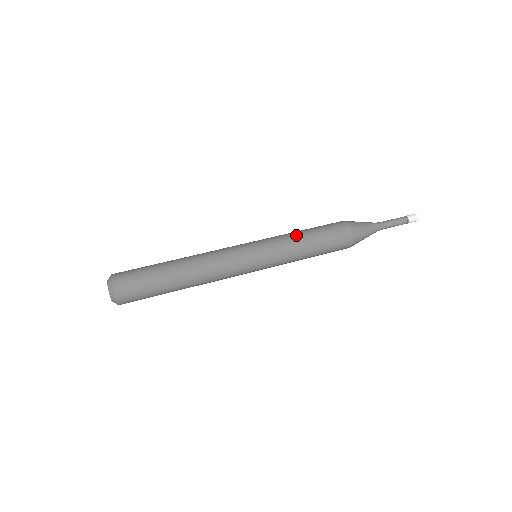
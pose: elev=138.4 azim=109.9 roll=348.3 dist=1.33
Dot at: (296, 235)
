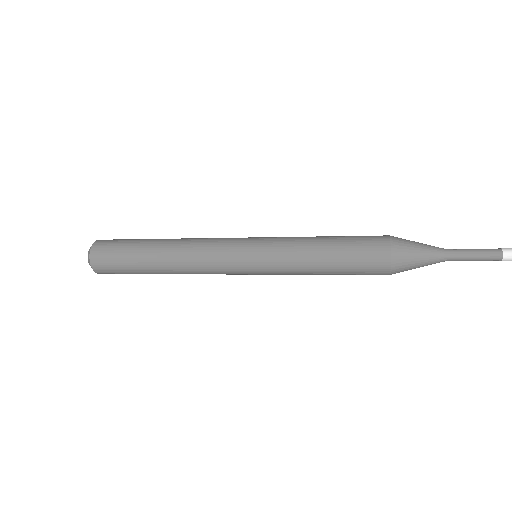
Dot at: occluded
